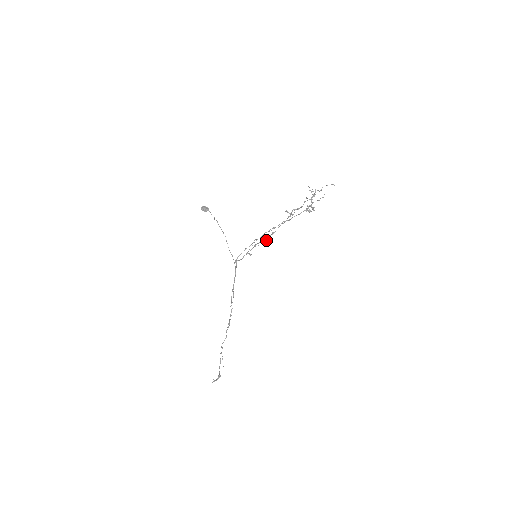
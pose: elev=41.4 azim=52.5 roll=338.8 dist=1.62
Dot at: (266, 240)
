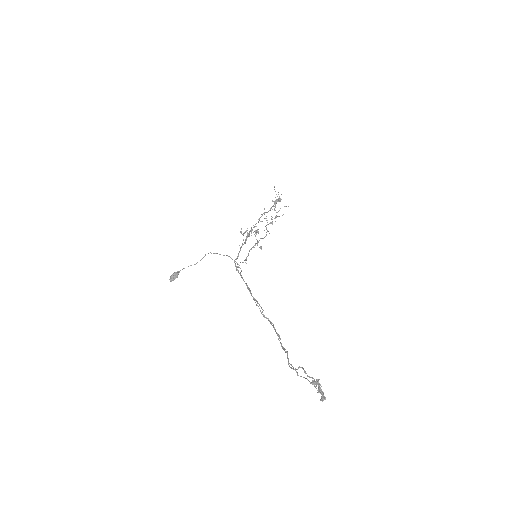
Dot at: (255, 230)
